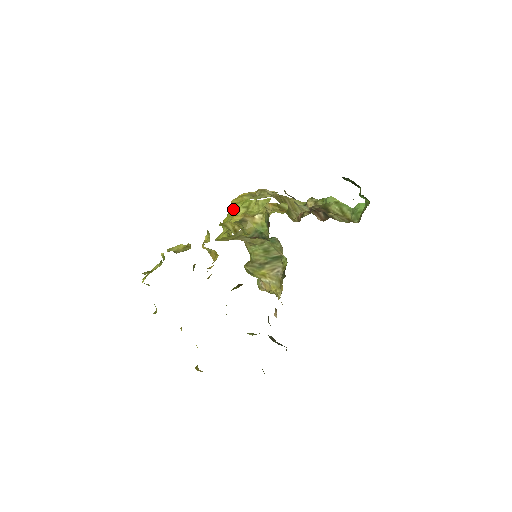
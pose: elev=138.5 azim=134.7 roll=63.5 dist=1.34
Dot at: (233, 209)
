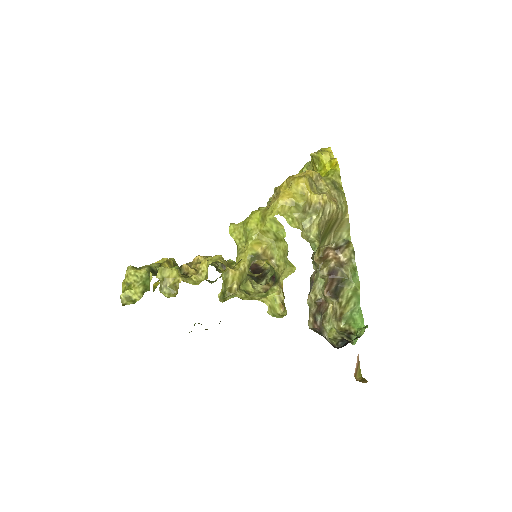
Dot at: (265, 226)
